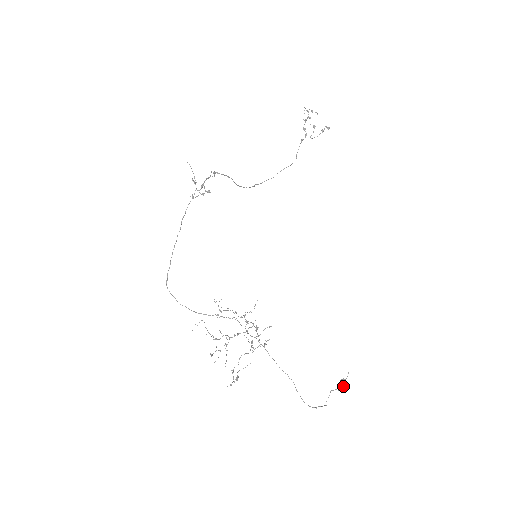
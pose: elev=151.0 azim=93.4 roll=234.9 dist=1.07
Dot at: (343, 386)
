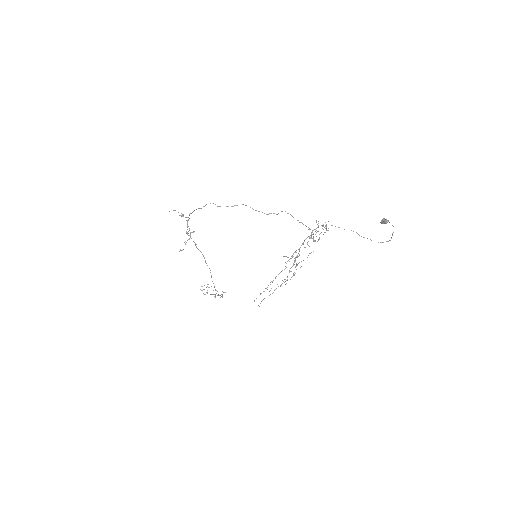
Dot at: occluded
